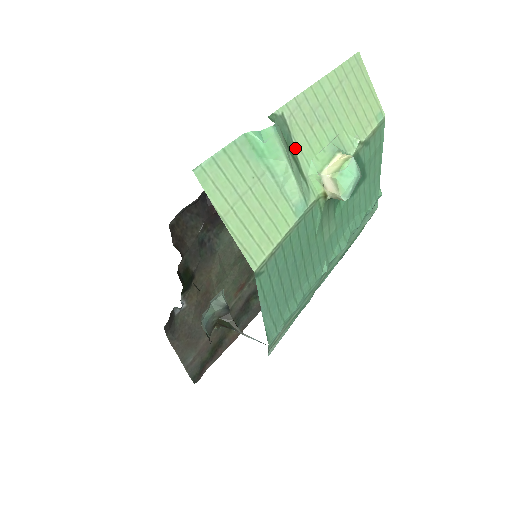
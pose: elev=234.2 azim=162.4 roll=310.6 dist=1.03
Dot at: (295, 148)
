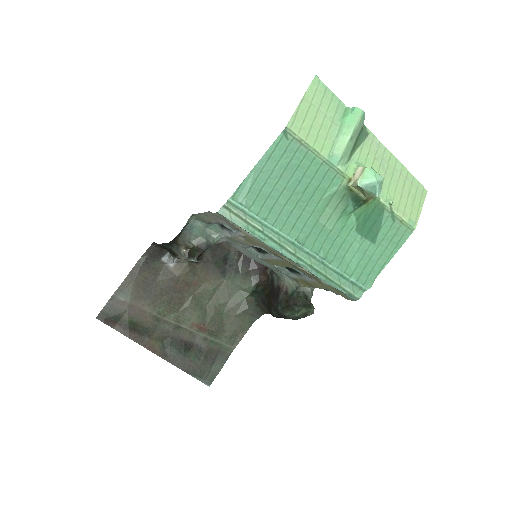
Dot at: (359, 147)
